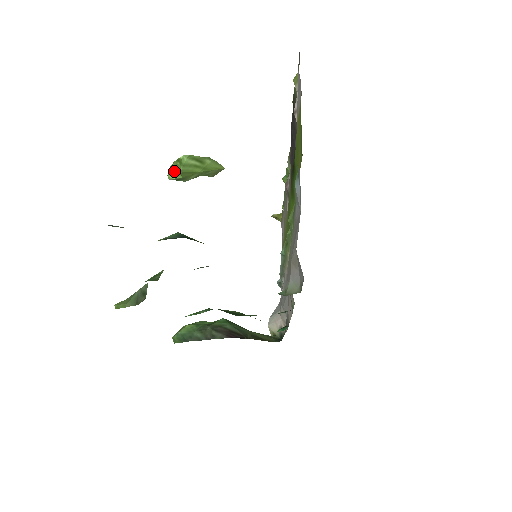
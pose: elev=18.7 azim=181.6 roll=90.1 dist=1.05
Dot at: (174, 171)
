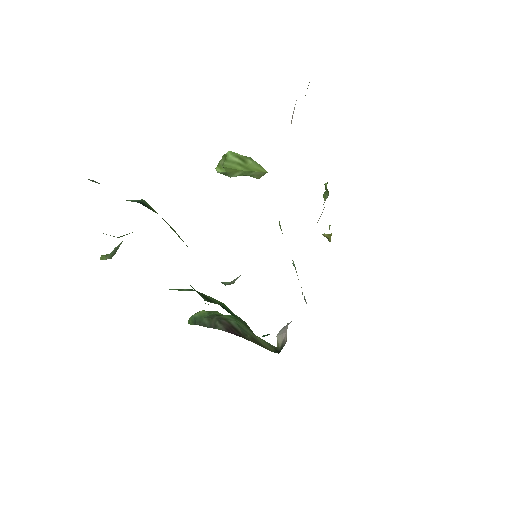
Dot at: (221, 165)
